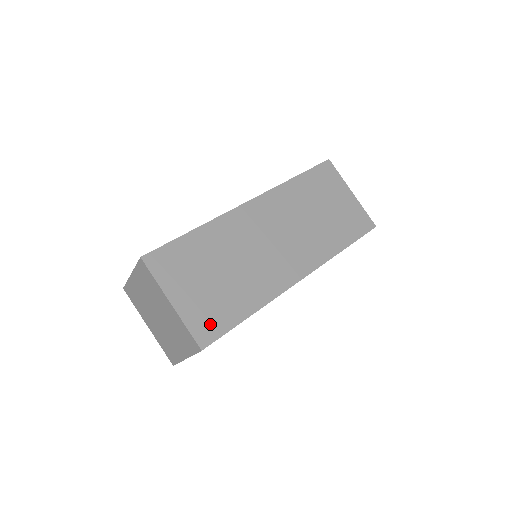
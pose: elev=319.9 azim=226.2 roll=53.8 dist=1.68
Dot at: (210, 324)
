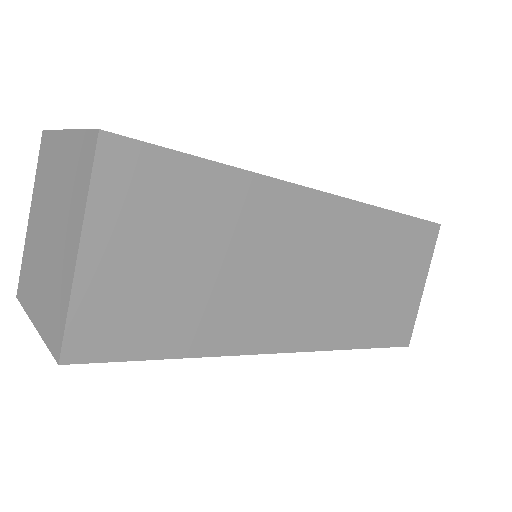
Dot at: occluded
